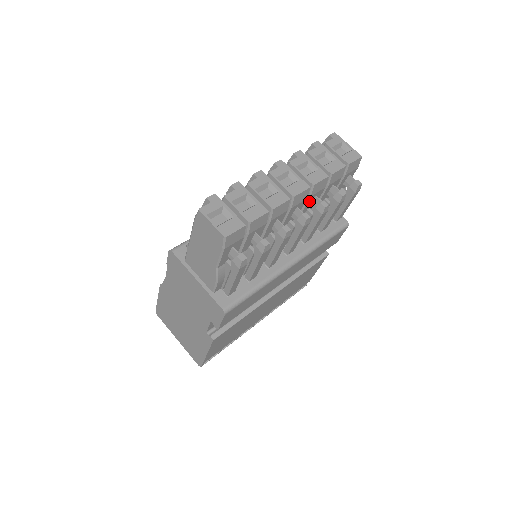
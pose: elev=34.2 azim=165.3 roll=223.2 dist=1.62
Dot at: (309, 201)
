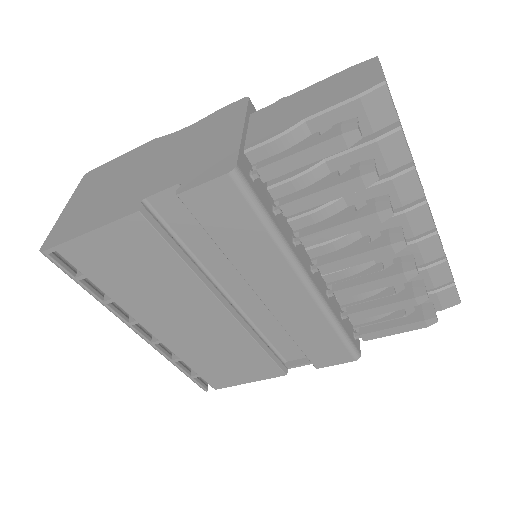
Dot at: (403, 249)
